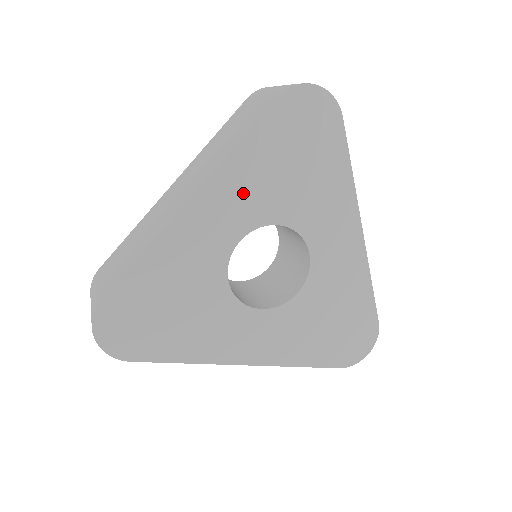
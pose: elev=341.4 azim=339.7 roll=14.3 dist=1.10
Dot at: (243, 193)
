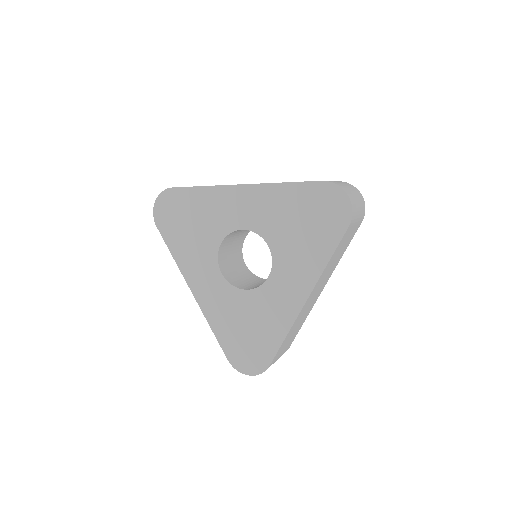
Dot at: (265, 209)
